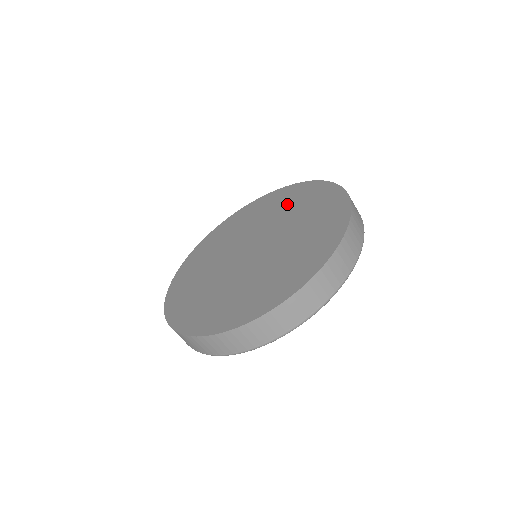
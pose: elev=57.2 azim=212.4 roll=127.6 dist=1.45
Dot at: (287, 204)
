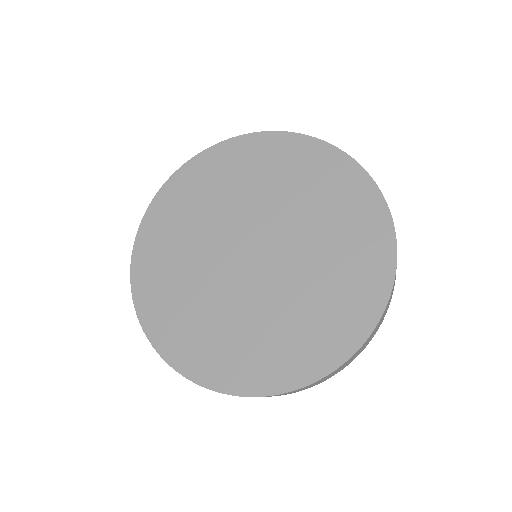
Dot at: (339, 230)
